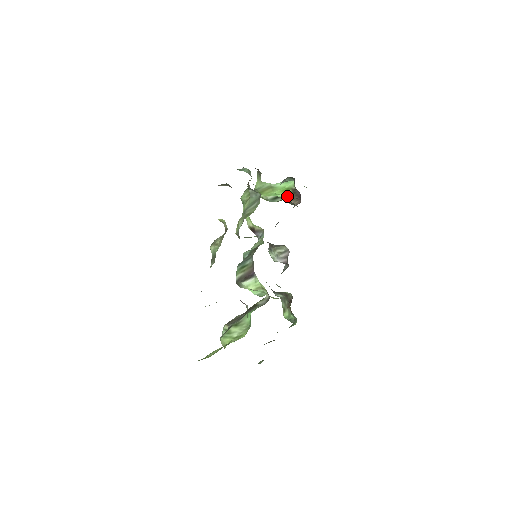
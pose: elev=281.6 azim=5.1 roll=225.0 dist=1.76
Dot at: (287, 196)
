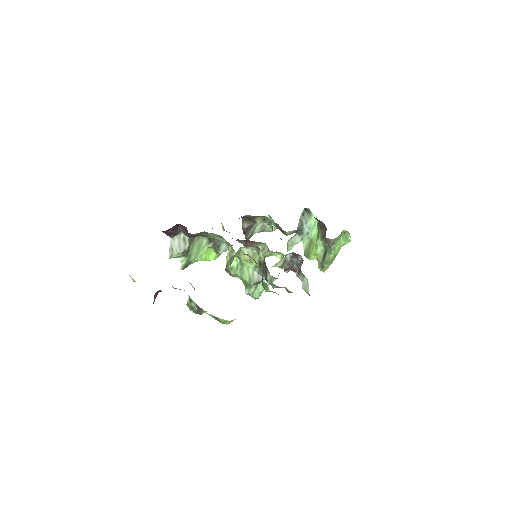
Dot at: (320, 237)
